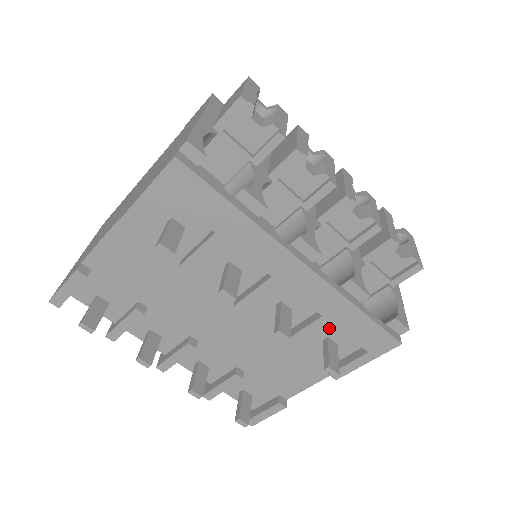
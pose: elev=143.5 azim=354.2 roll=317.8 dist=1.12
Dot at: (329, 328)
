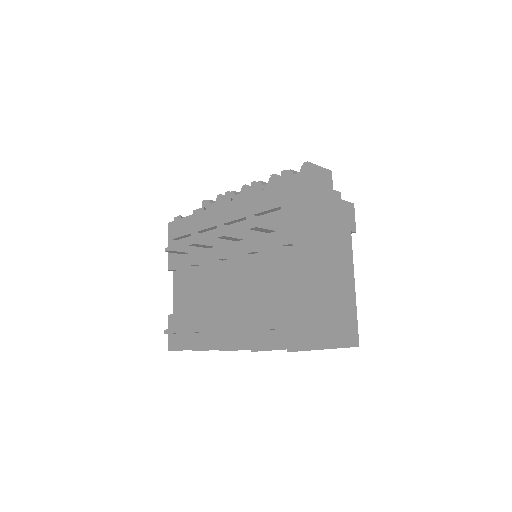
Dot at: (264, 223)
